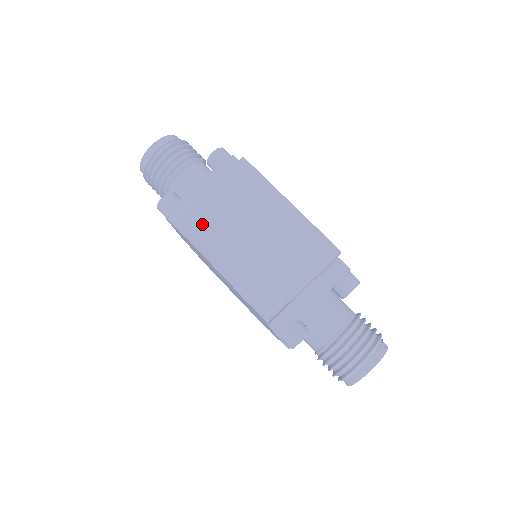
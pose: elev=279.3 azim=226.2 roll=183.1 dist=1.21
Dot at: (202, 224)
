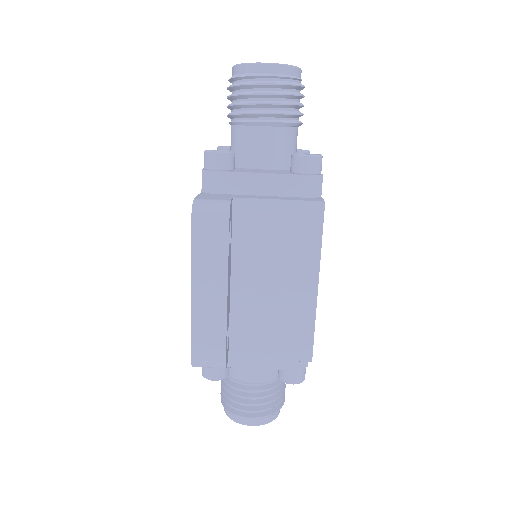
Dot at: (218, 245)
